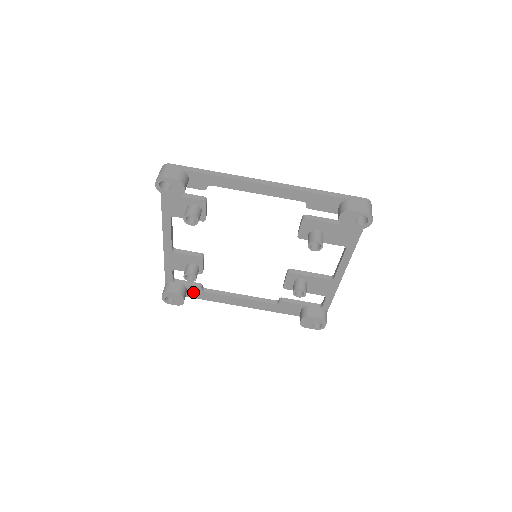
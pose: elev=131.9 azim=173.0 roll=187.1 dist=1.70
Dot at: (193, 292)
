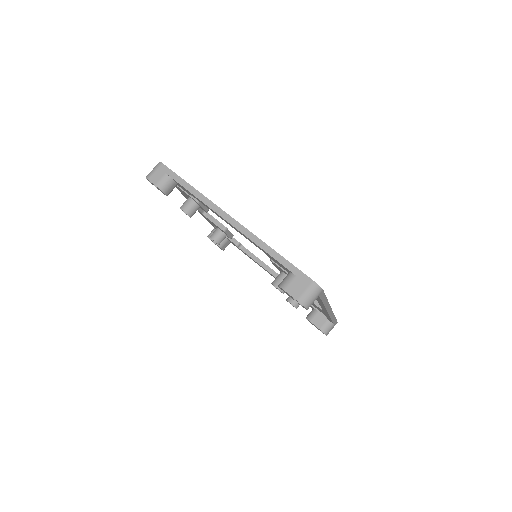
Dot at: occluded
